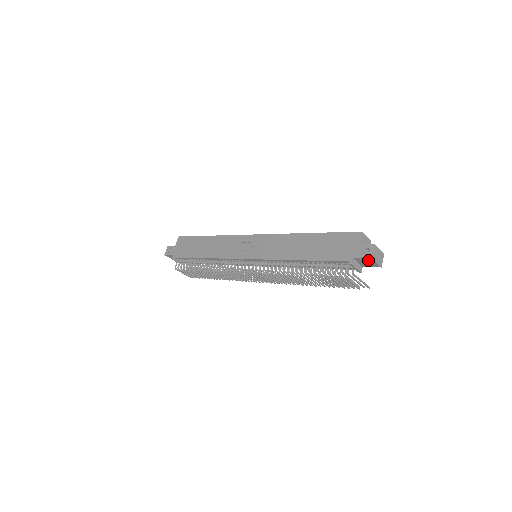
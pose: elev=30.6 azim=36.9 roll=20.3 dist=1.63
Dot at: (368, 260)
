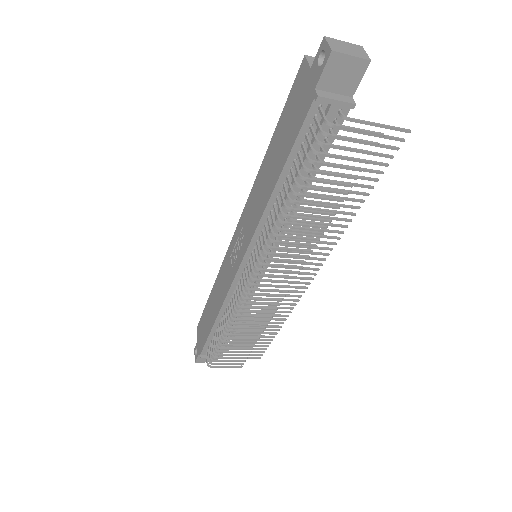
Dot at: (334, 65)
